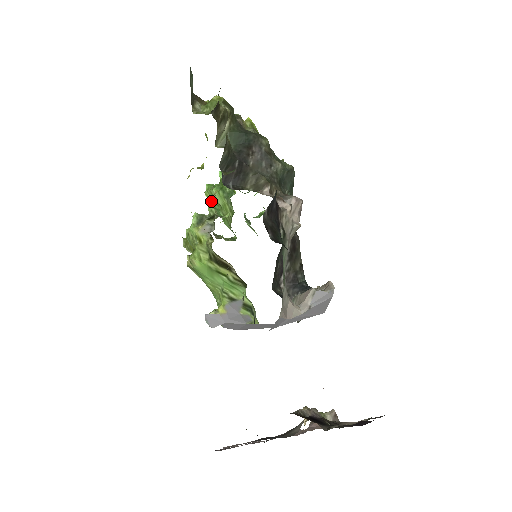
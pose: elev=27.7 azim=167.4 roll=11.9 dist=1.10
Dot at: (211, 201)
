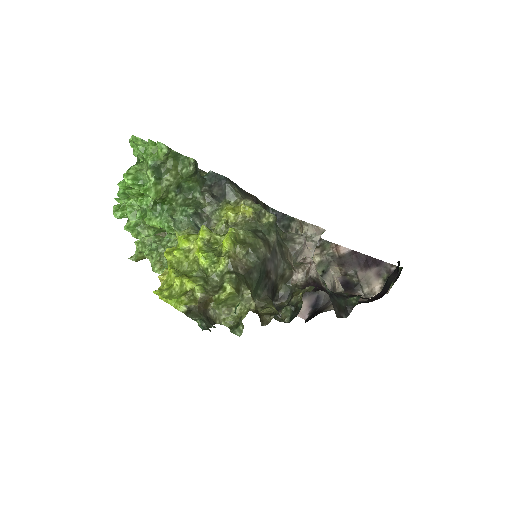
Dot at: occluded
